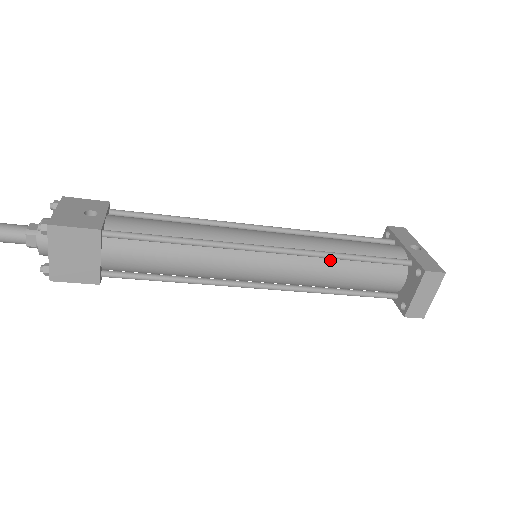
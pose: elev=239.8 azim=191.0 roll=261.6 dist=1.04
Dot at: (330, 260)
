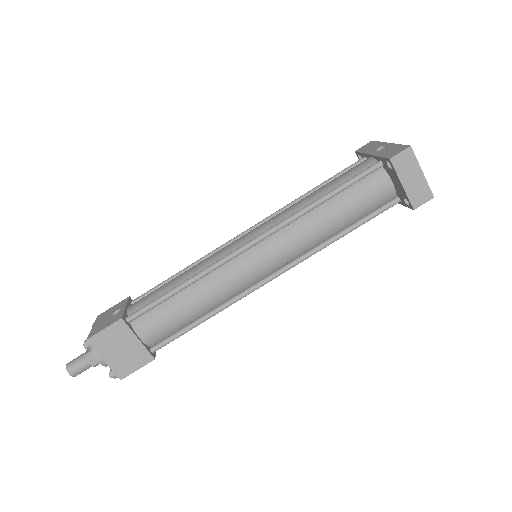
Dot at: (310, 214)
